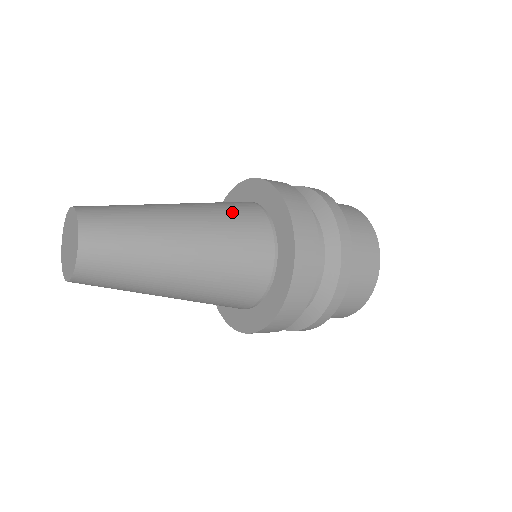
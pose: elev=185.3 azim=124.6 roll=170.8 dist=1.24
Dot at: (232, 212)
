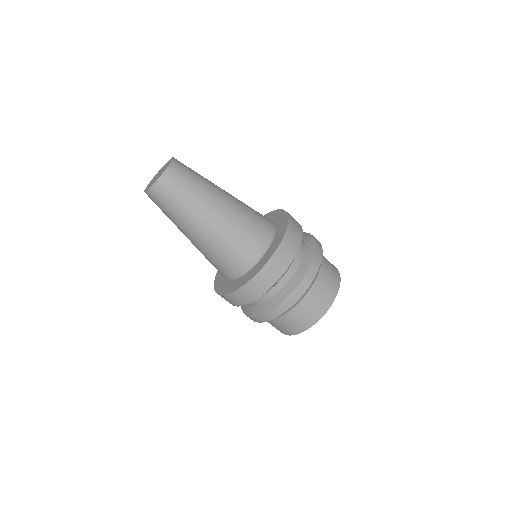
Dot at: occluded
